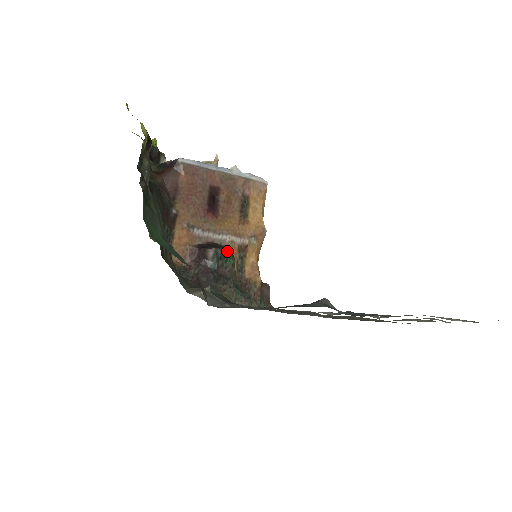
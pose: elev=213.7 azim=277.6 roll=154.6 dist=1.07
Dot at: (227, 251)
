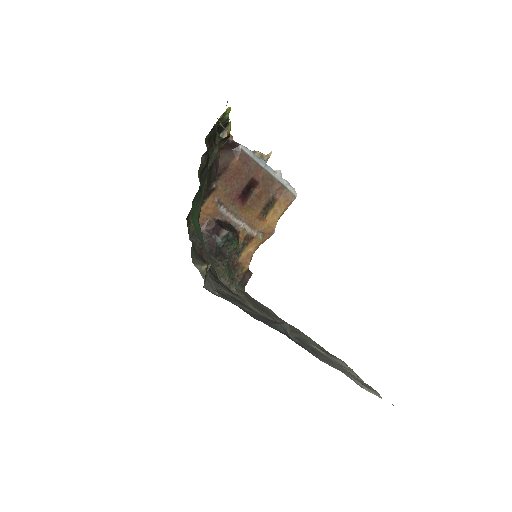
Dot at: (236, 236)
